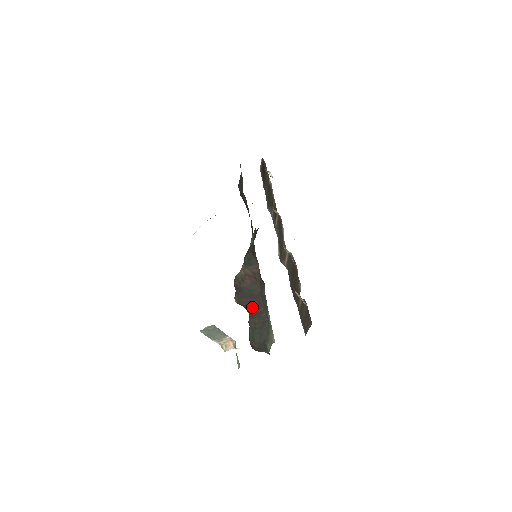
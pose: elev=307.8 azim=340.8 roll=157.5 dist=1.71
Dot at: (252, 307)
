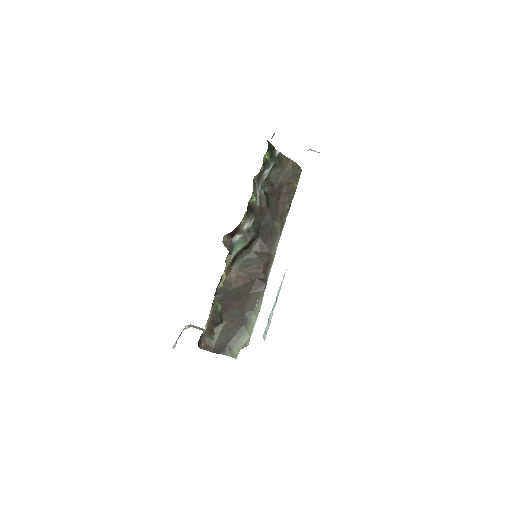
Dot at: (229, 310)
